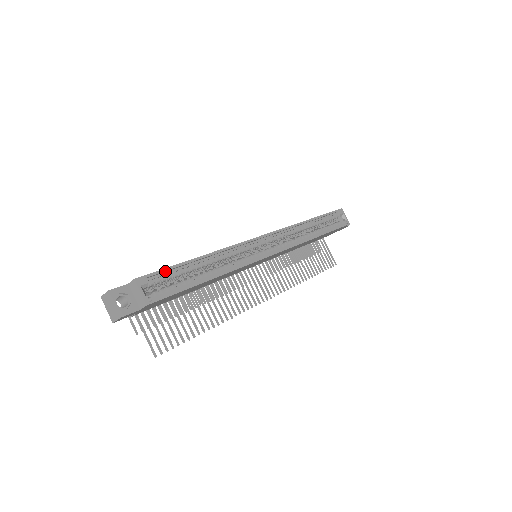
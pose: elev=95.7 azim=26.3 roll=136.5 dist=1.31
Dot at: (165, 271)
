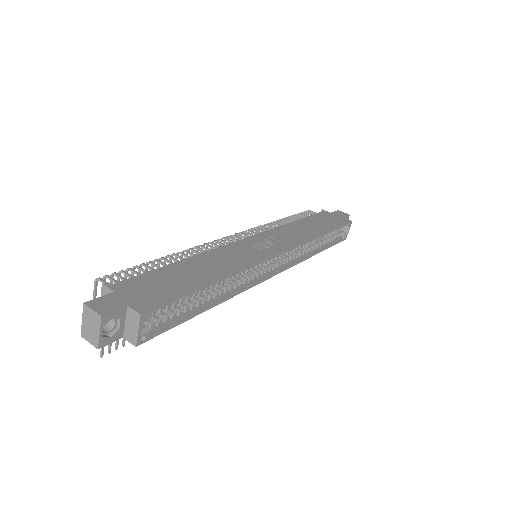
Dot at: (175, 300)
